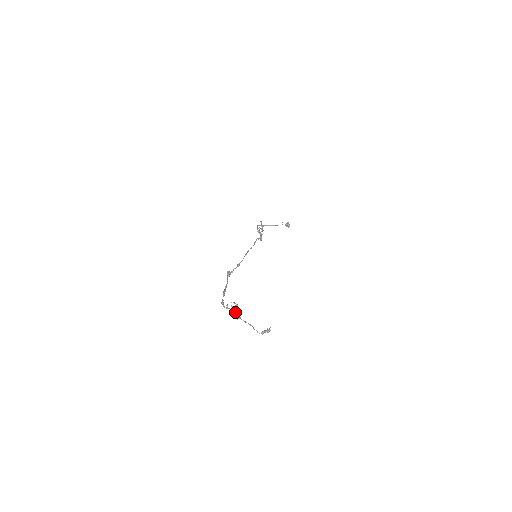
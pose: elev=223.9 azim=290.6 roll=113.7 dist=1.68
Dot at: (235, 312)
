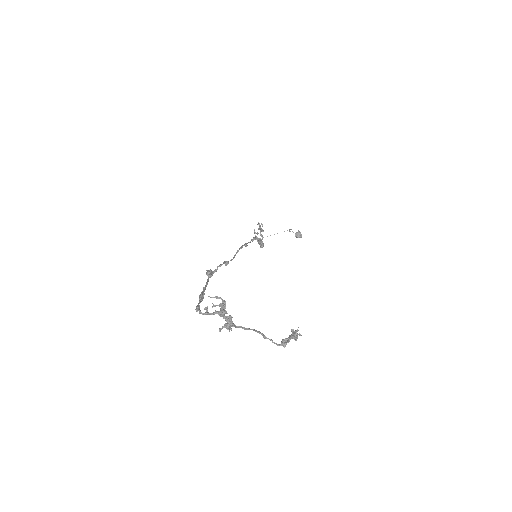
Dot at: (221, 314)
